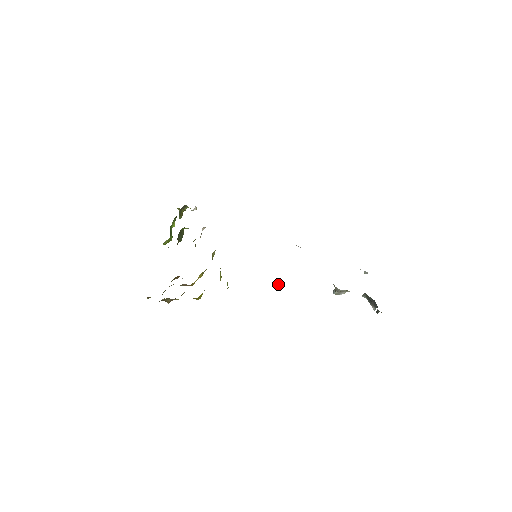
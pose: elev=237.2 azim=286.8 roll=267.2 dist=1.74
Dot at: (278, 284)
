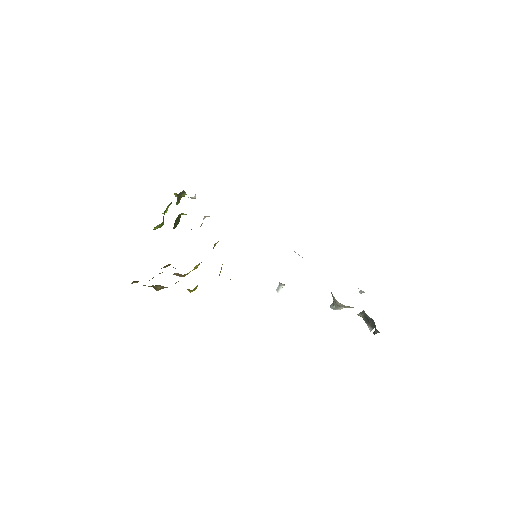
Dot at: (280, 288)
